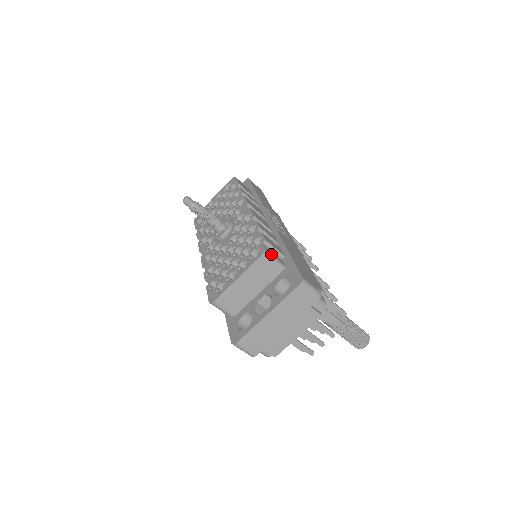
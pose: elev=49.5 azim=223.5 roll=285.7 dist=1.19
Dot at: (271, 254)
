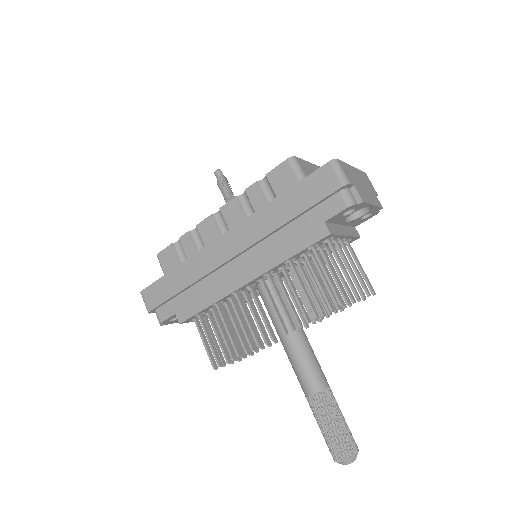
Dot at: occluded
